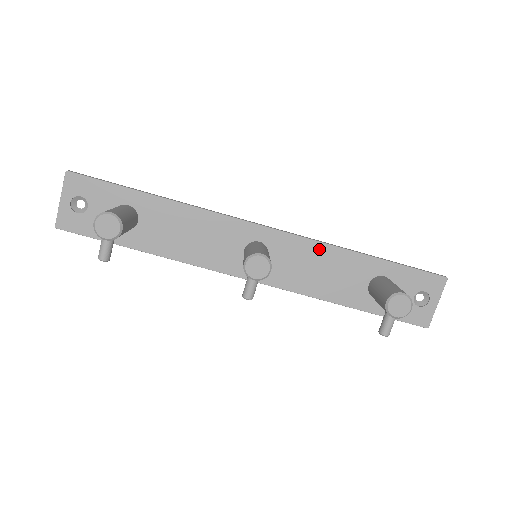
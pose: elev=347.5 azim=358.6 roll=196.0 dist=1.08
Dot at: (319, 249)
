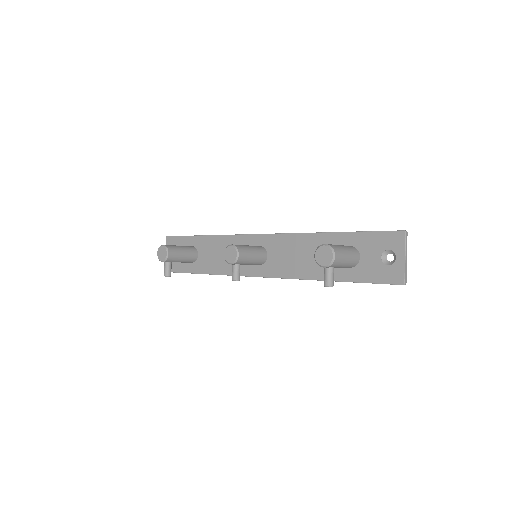
Dot at: (297, 239)
